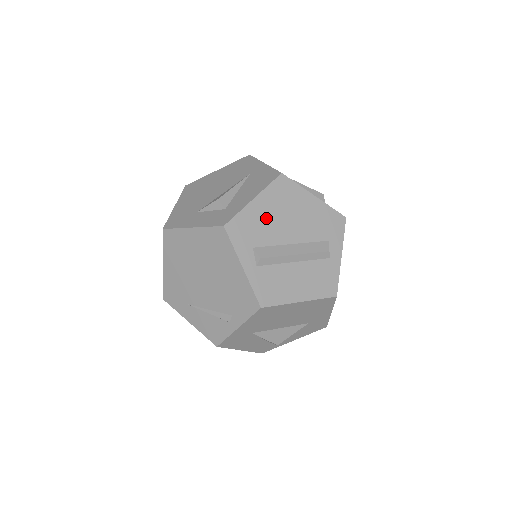
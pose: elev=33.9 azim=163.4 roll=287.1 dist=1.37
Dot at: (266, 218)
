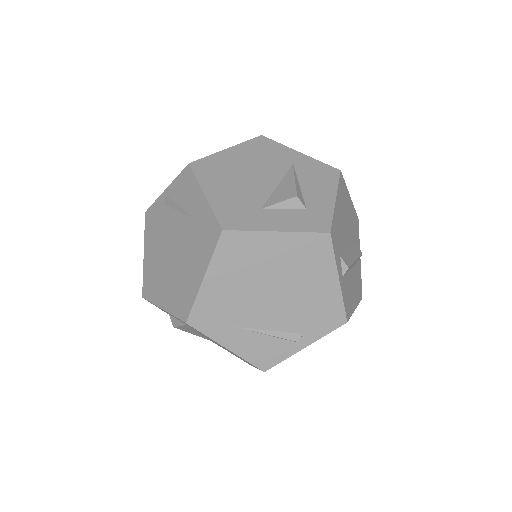
Dot at: (341, 222)
